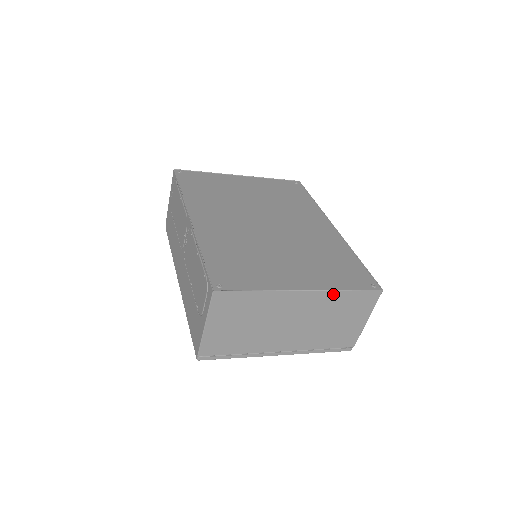
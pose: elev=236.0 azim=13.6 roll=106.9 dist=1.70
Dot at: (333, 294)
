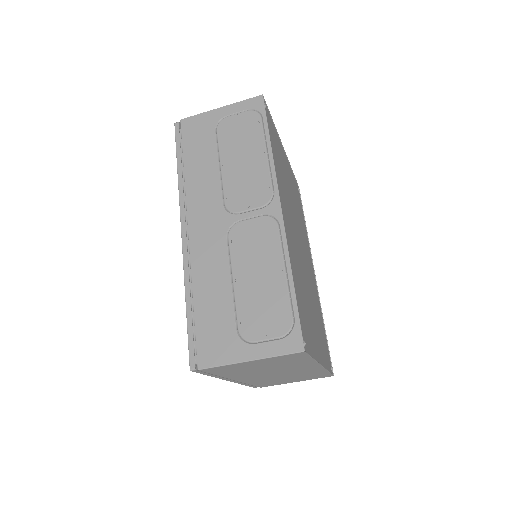
Dot at: (322, 371)
